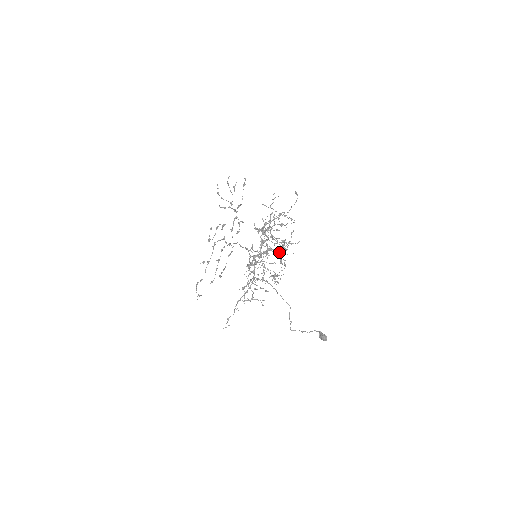
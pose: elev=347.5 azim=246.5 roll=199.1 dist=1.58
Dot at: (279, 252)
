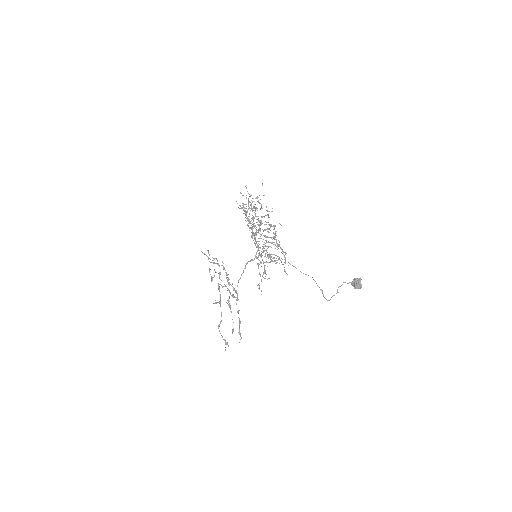
Dot at: (269, 225)
